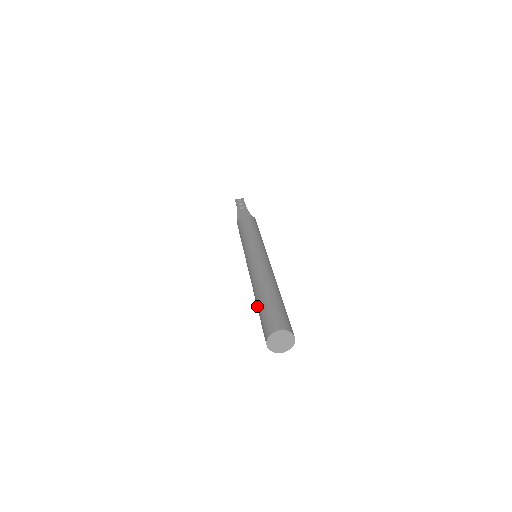
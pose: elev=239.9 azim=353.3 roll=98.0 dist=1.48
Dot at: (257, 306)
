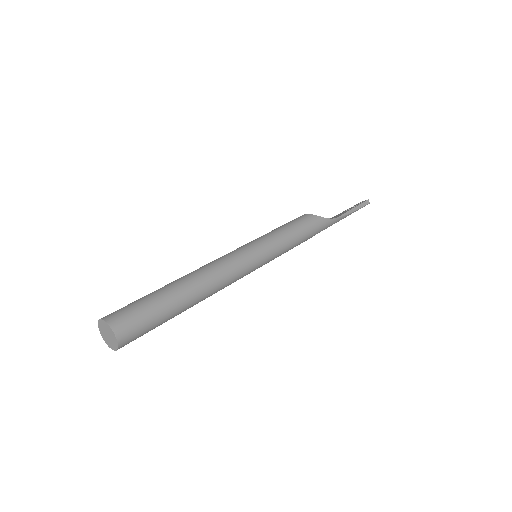
Dot at: occluded
